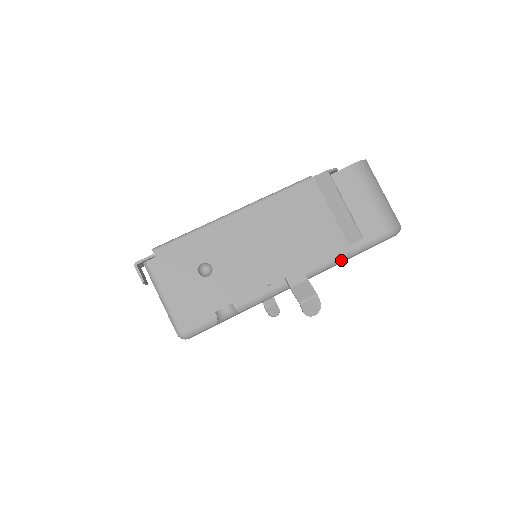
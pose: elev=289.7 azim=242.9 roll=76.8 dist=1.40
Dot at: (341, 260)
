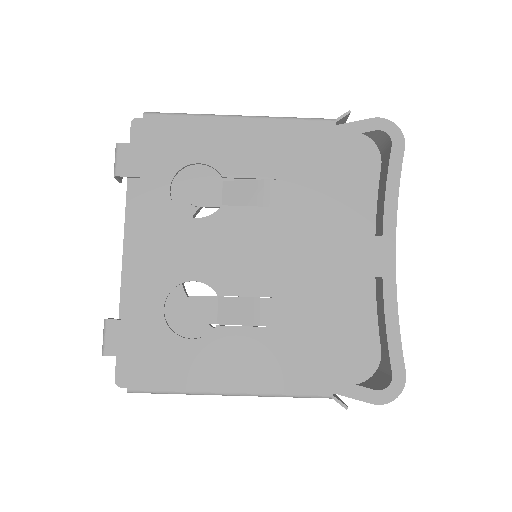
Dot at: occluded
